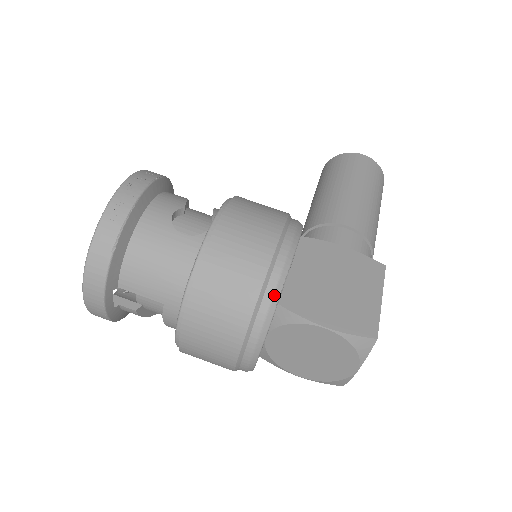
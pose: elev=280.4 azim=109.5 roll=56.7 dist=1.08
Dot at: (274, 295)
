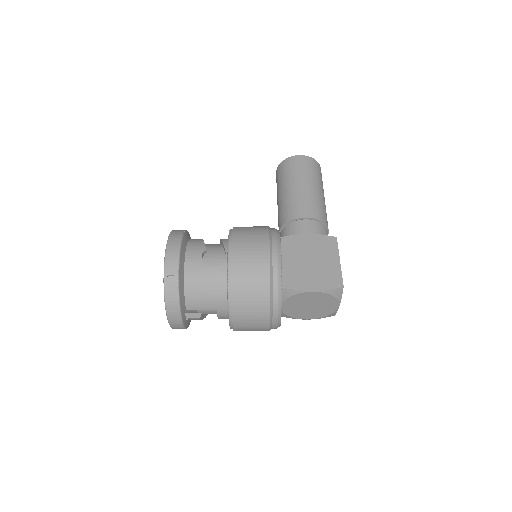
Dot at: (278, 285)
